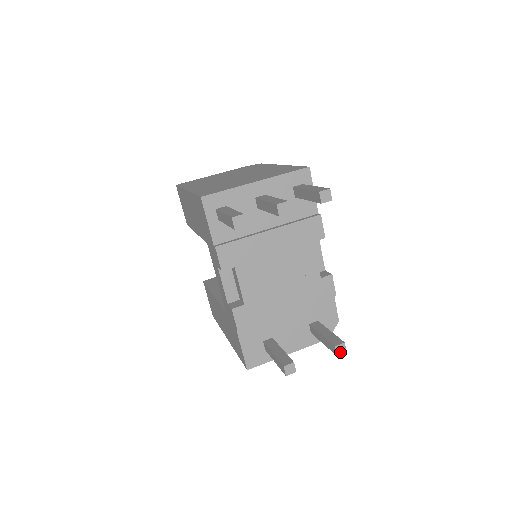
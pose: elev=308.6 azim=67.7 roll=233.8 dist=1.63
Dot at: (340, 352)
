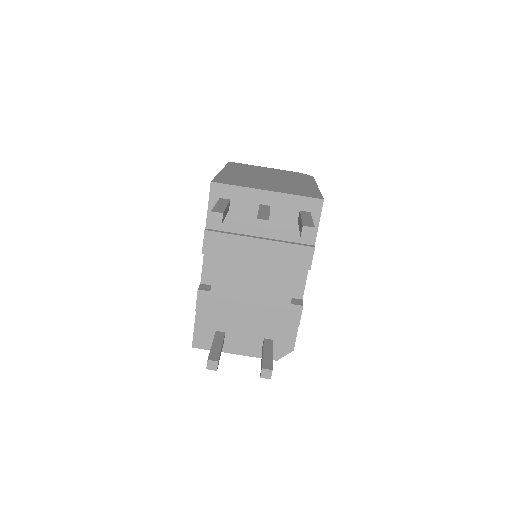
Dot at: (265, 376)
